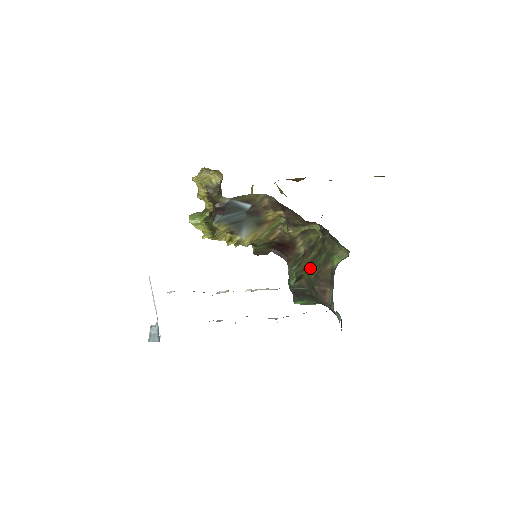
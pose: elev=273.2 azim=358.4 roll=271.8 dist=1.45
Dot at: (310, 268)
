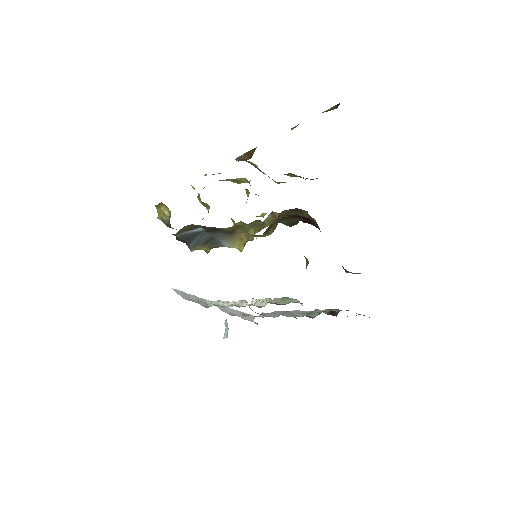
Dot at: occluded
